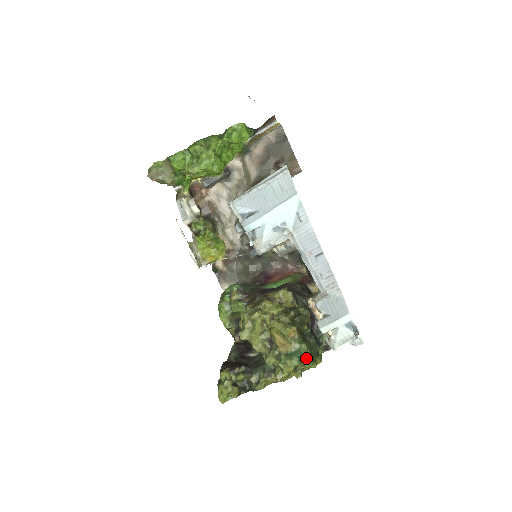
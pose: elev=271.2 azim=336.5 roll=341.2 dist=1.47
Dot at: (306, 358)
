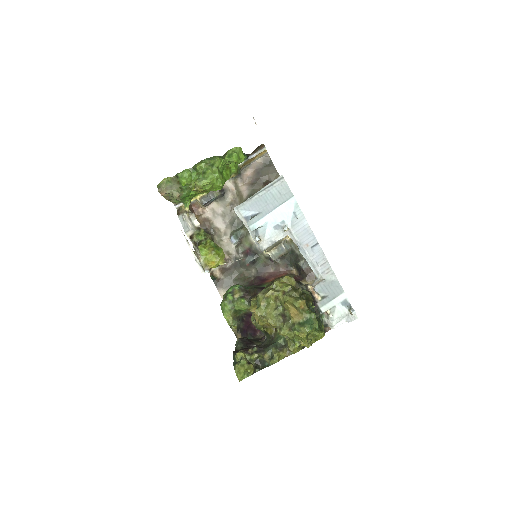
Dot at: (315, 327)
